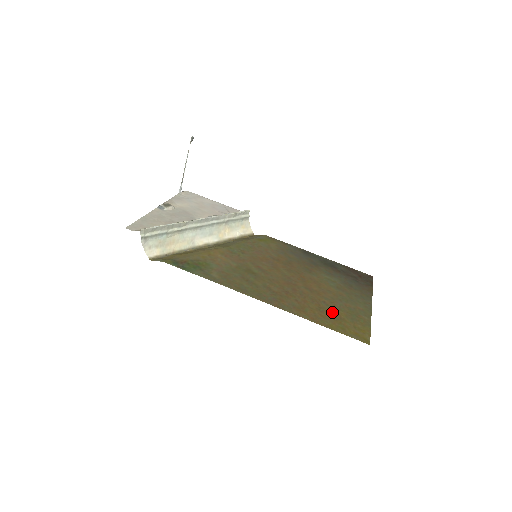
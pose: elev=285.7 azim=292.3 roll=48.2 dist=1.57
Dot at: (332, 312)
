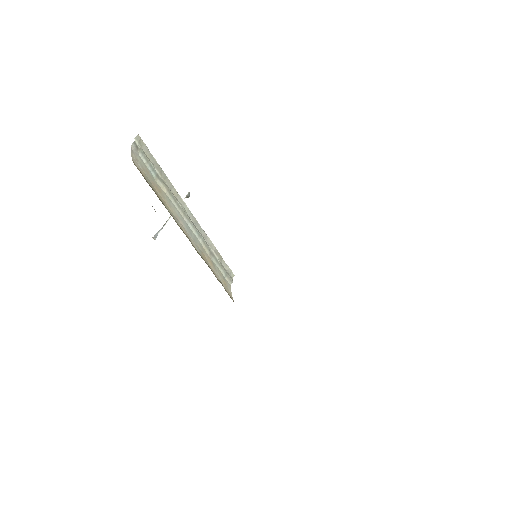
Dot at: occluded
